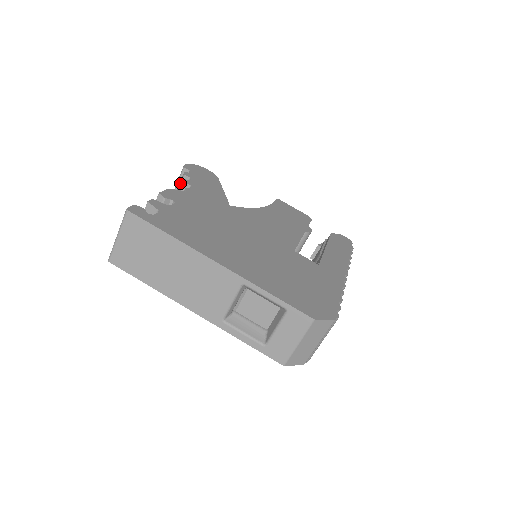
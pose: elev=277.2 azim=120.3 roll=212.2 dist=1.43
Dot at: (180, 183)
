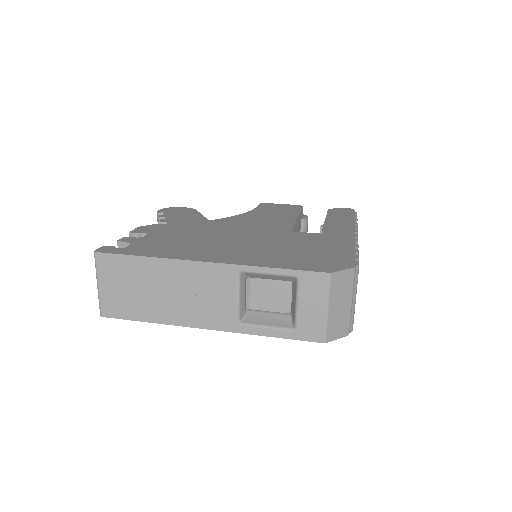
Dot at: occluded
